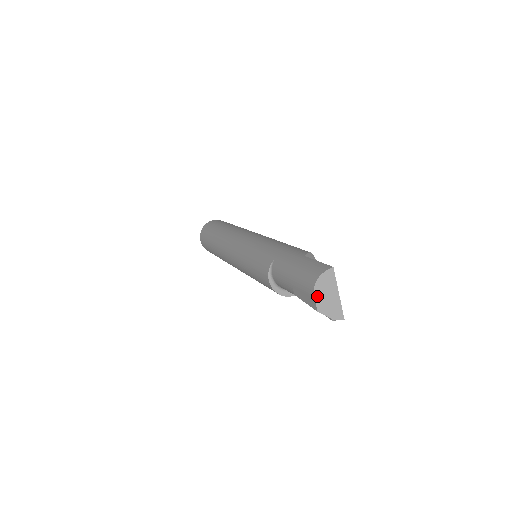
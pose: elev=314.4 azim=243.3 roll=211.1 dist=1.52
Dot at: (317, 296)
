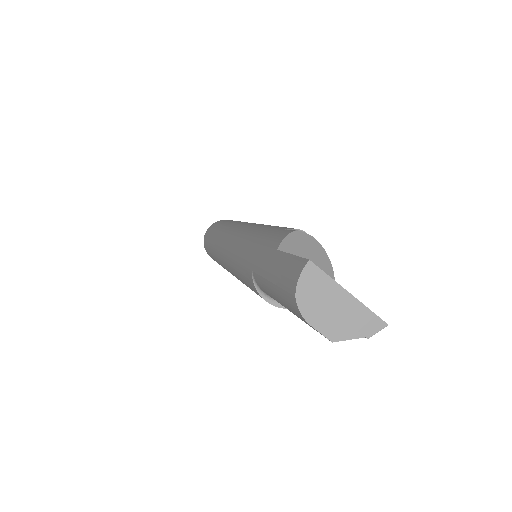
Dot at: (314, 321)
